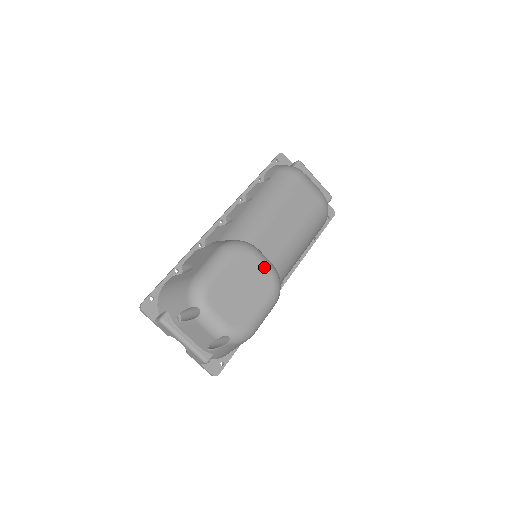
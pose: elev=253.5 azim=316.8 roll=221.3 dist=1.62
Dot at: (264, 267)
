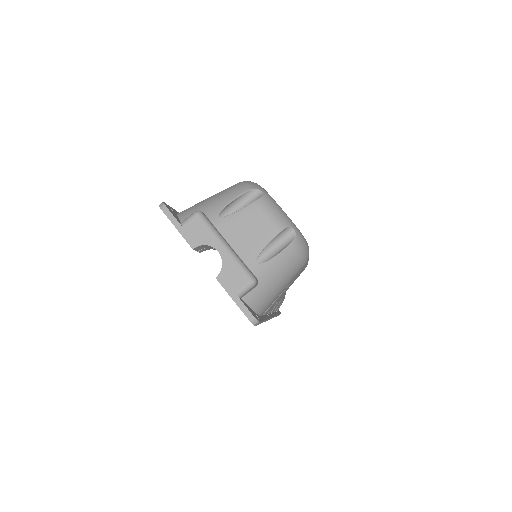
Dot at: occluded
